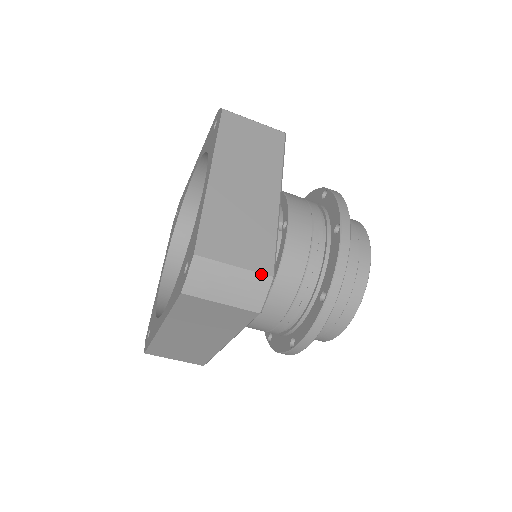
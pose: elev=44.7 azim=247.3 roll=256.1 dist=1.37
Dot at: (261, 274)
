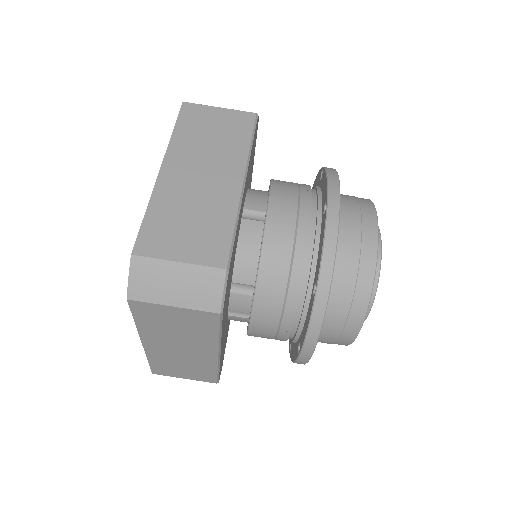
Dot at: (211, 268)
